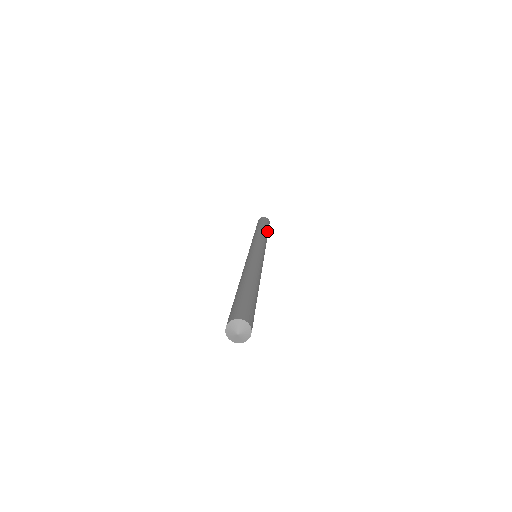
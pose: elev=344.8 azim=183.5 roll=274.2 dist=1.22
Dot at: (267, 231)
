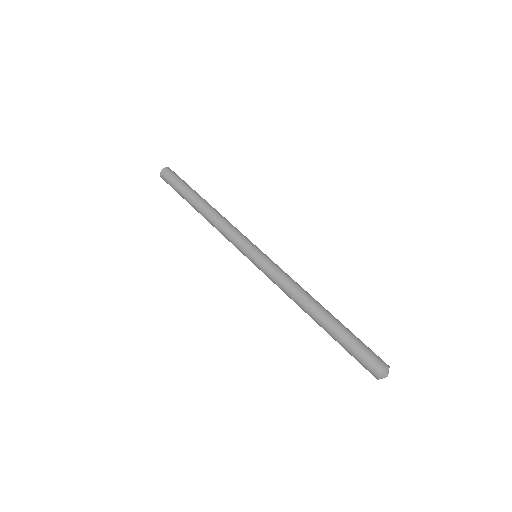
Dot at: (202, 198)
